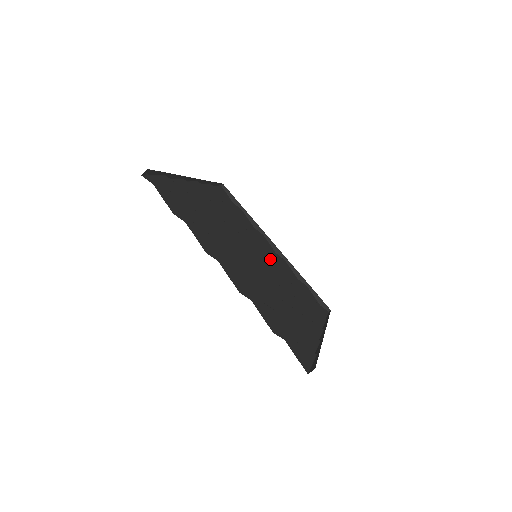
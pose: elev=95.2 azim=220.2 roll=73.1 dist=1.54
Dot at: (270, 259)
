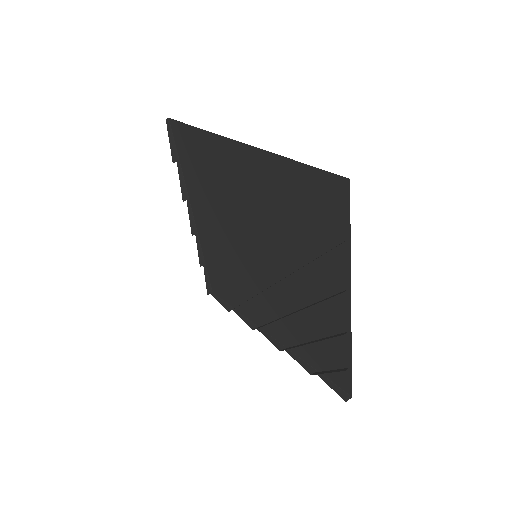
Dot at: occluded
